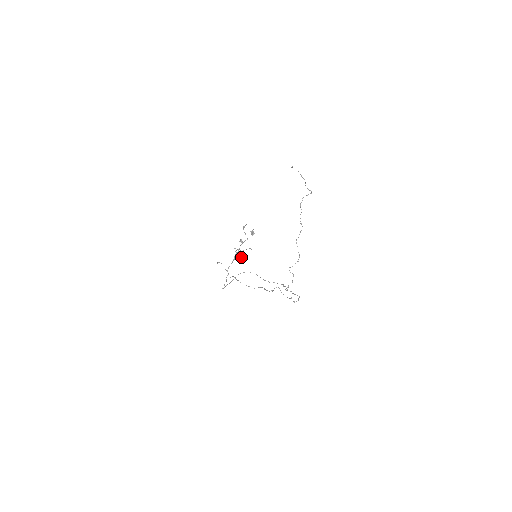
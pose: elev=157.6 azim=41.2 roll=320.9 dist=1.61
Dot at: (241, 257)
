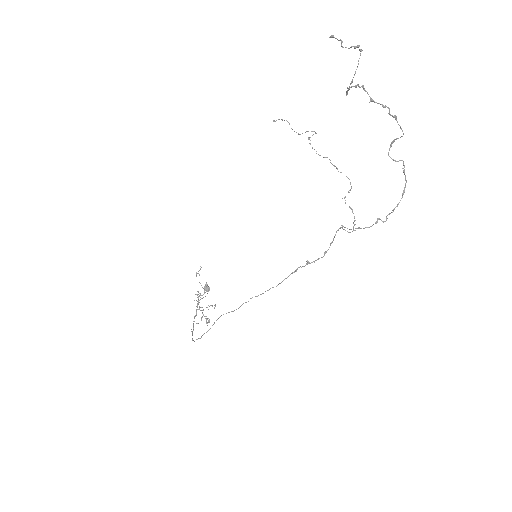
Dot at: occluded
